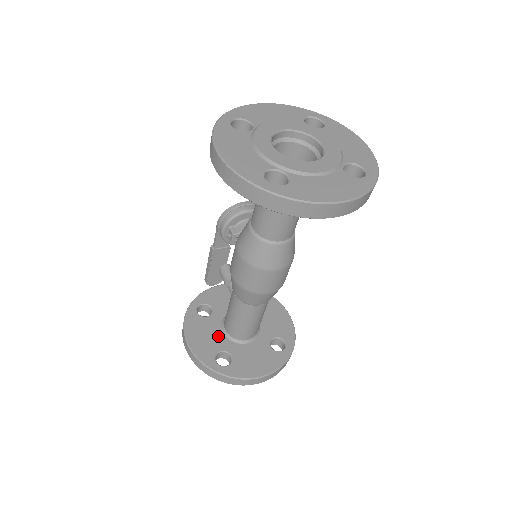
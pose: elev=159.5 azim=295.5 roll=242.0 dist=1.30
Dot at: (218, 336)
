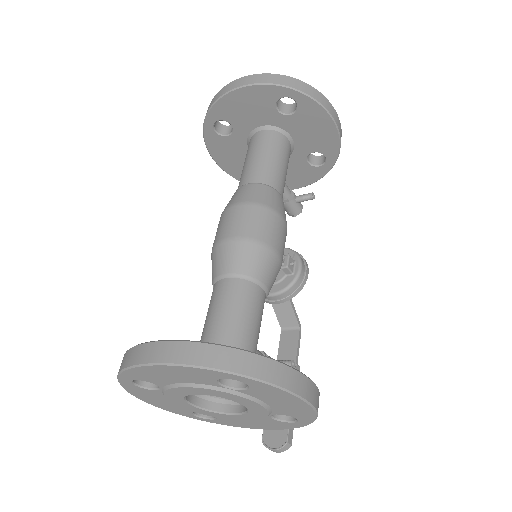
Dot at: occluded
